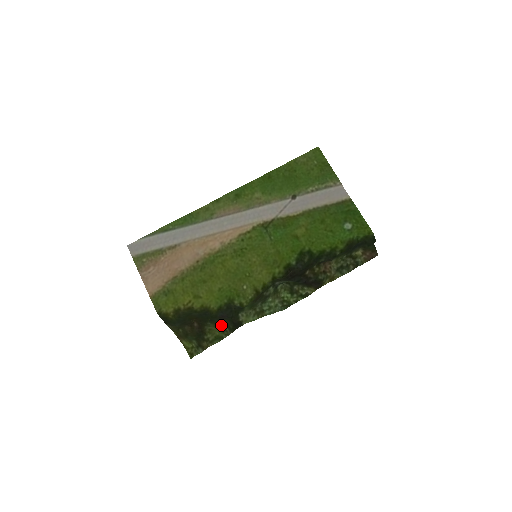
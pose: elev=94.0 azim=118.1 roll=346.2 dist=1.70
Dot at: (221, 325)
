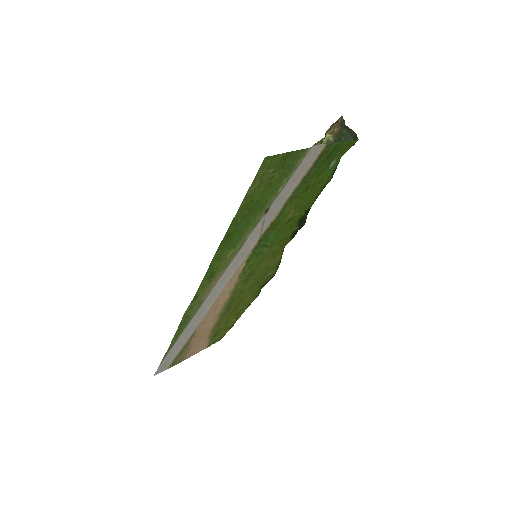
Dot at: occluded
